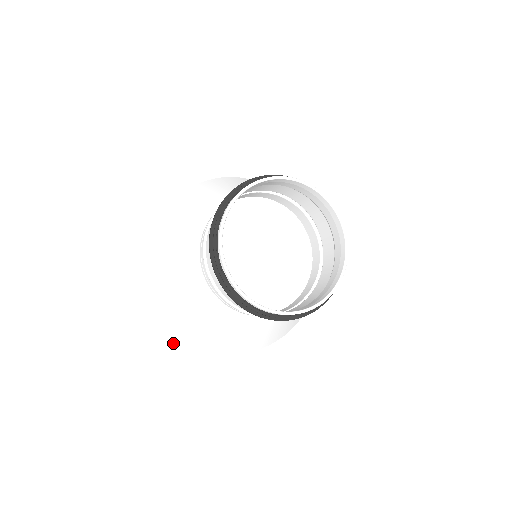
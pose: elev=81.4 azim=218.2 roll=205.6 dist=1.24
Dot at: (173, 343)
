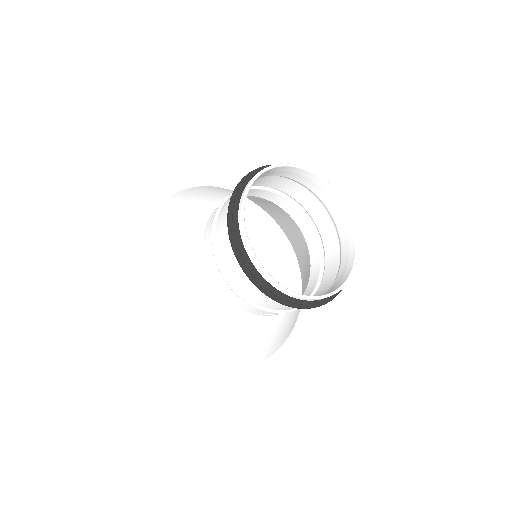
Dot at: (218, 381)
